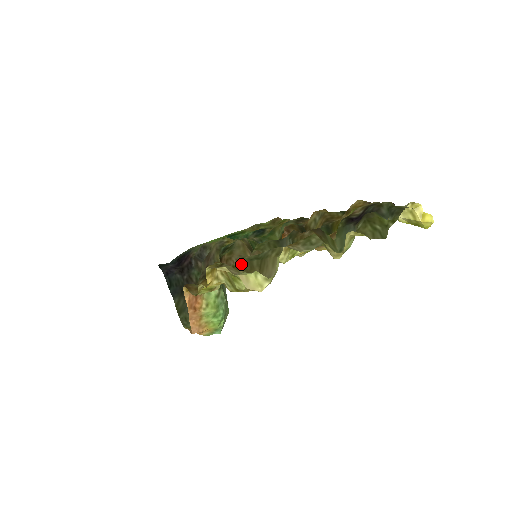
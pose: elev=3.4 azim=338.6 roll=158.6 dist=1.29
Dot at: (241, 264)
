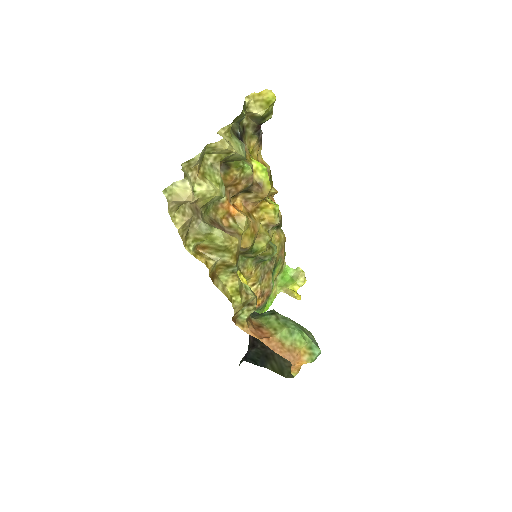
Dot at: occluded
